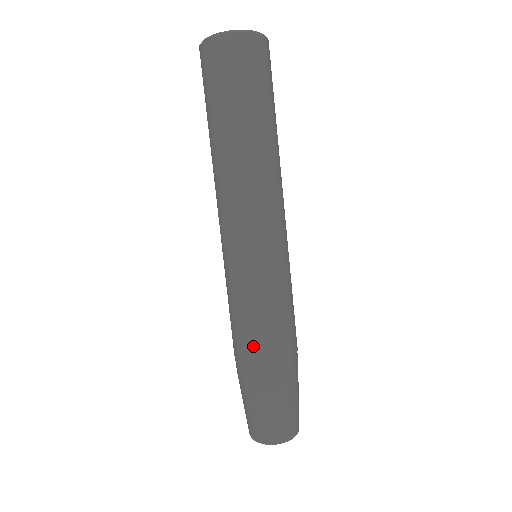
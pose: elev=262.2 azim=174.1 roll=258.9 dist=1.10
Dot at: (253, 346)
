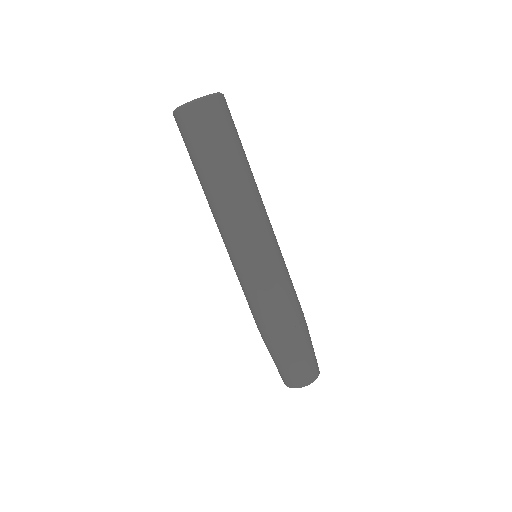
Dot at: (290, 315)
